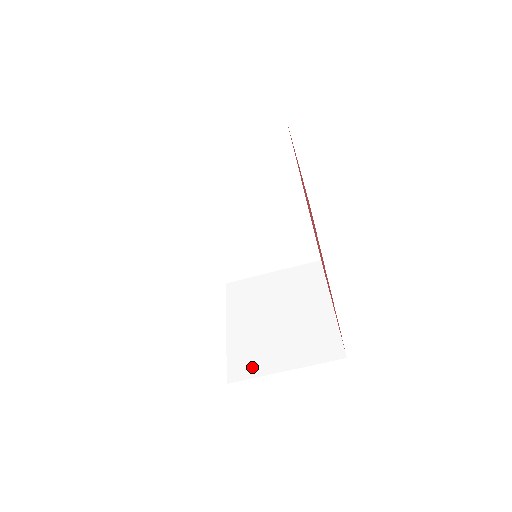
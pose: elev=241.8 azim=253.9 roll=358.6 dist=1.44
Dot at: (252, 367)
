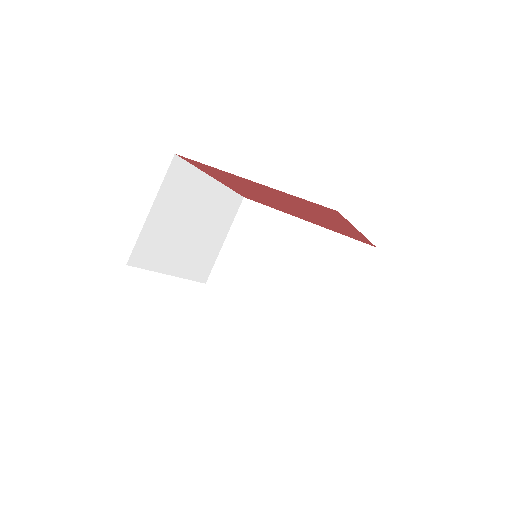
Dot at: occluded
